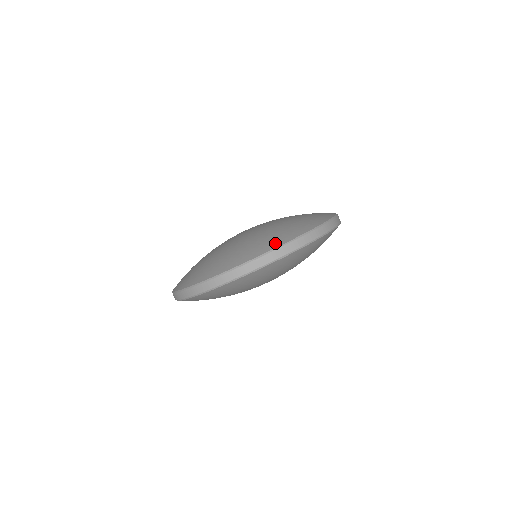
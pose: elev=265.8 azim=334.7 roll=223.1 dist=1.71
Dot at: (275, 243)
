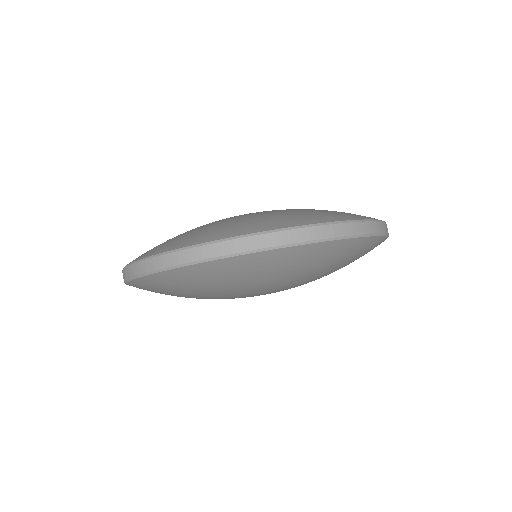
Dot at: (185, 242)
